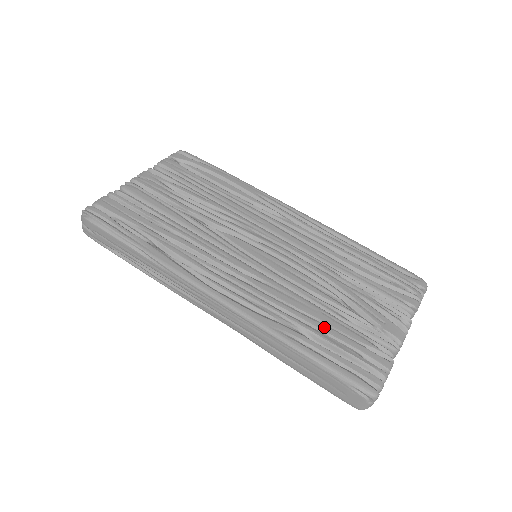
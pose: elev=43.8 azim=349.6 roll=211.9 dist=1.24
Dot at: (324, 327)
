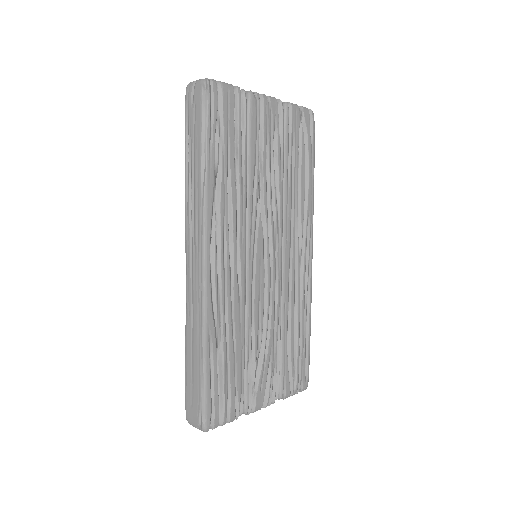
Dot at: (232, 359)
